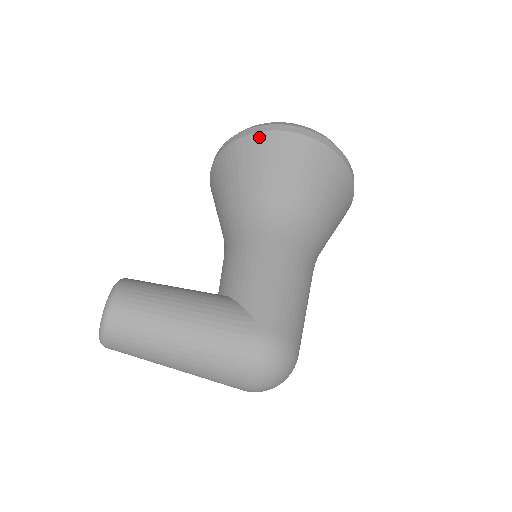
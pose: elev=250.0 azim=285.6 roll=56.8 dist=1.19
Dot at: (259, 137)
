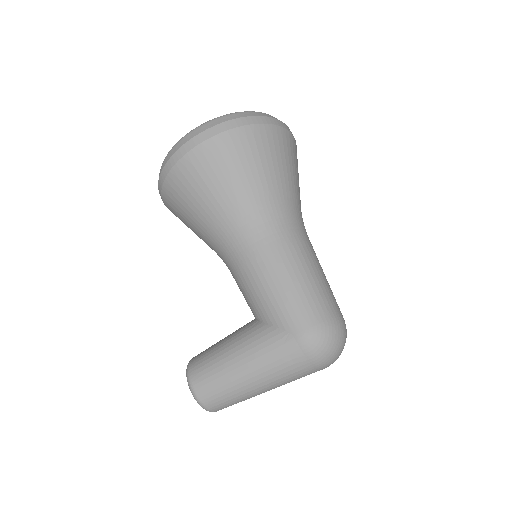
Dot at: (173, 176)
